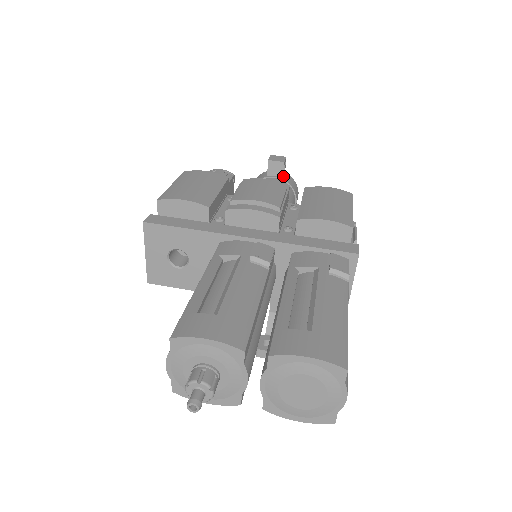
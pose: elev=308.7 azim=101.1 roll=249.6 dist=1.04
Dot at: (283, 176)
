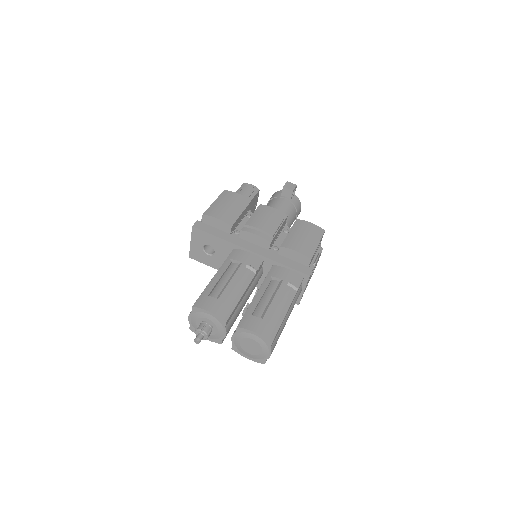
Dot at: (292, 198)
